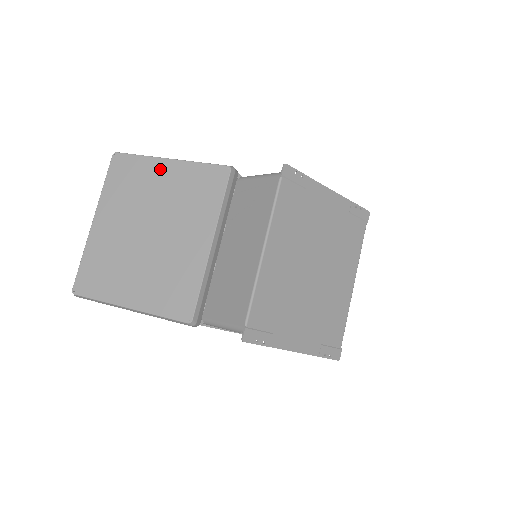
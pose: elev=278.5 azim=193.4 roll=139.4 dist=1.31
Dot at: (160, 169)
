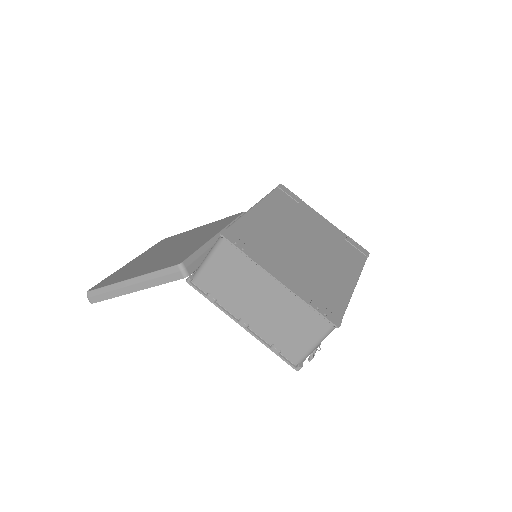
Dot at: occluded
